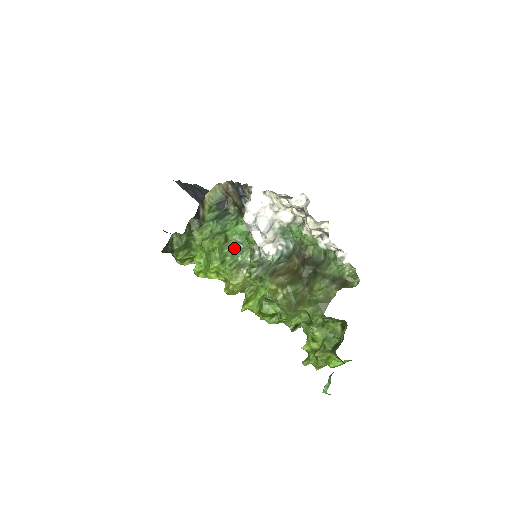
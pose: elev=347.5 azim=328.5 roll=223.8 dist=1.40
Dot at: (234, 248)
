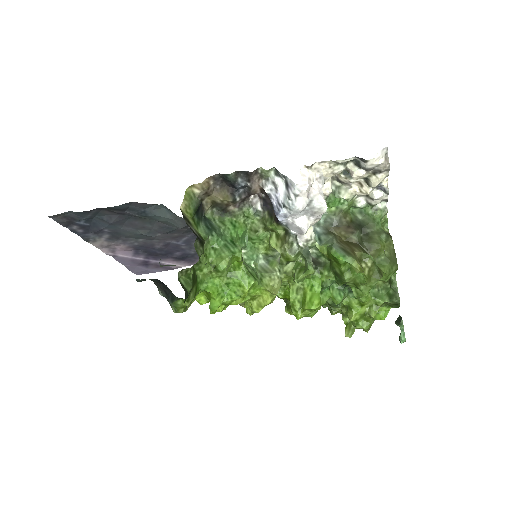
Dot at: occluded
